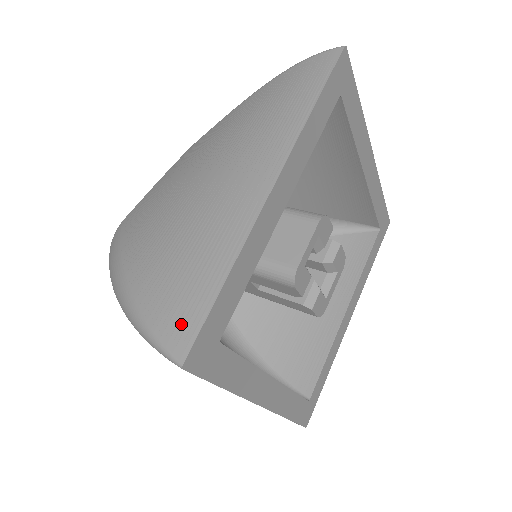
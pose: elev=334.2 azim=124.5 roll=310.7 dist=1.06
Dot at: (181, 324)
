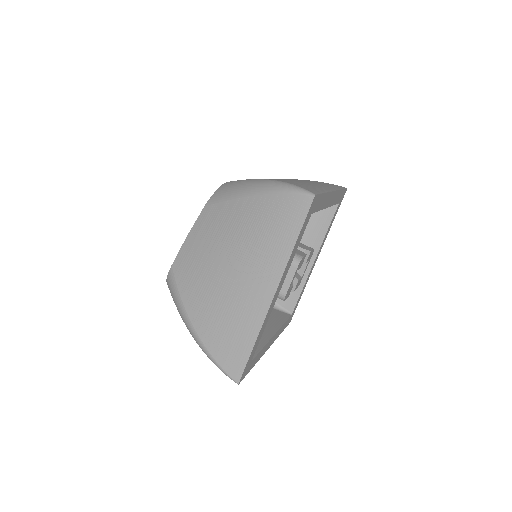
Dot at: (234, 365)
